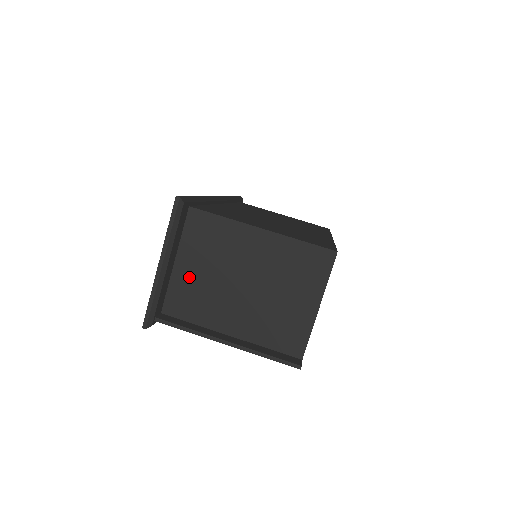
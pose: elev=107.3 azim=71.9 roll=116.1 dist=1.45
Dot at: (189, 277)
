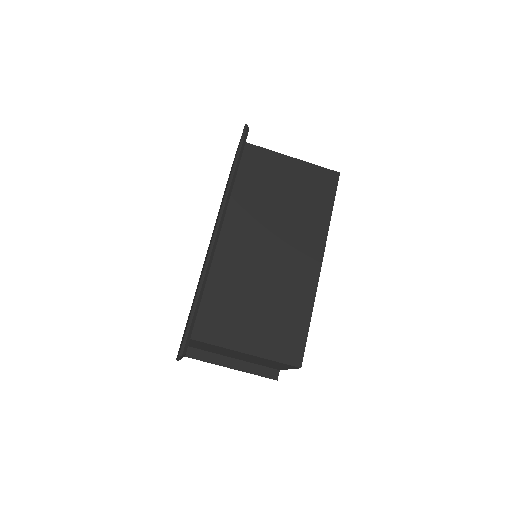
Dot at: occluded
